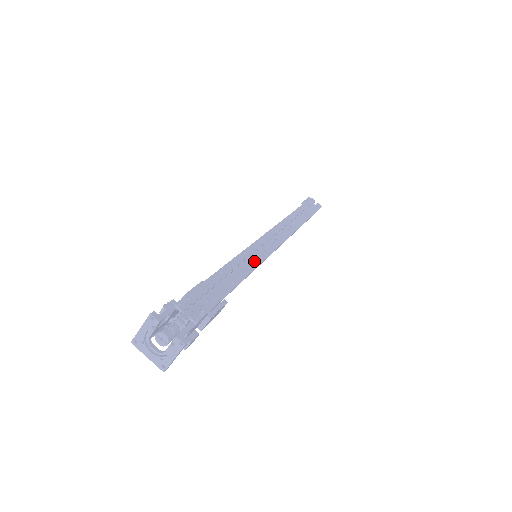
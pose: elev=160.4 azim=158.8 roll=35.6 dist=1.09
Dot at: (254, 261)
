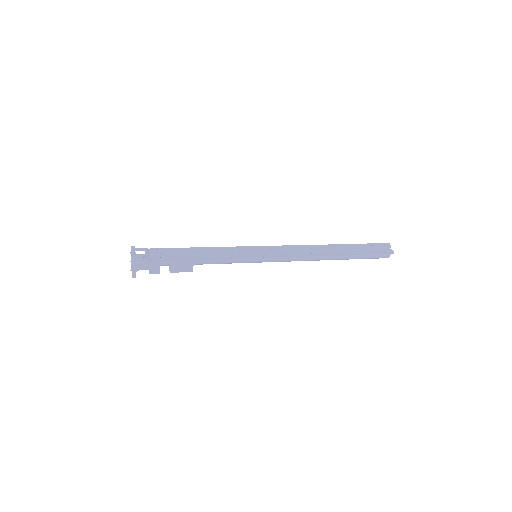
Dot at: (238, 254)
